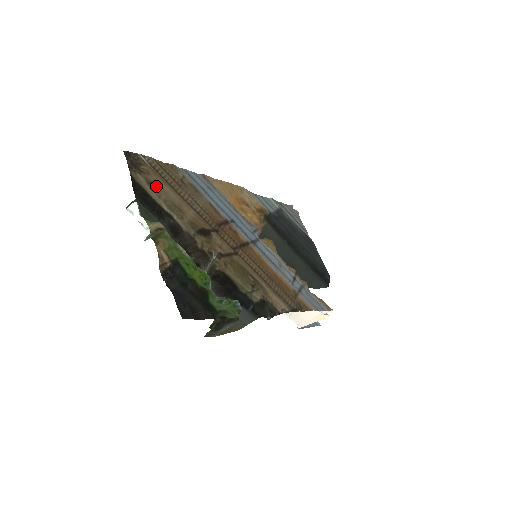
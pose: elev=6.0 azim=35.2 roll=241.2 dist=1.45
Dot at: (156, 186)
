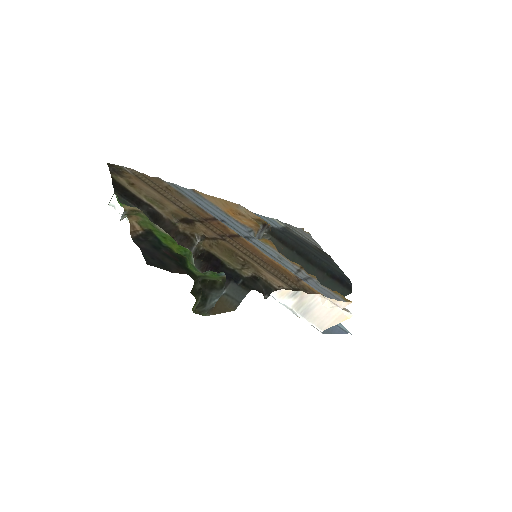
Dot at: (137, 186)
